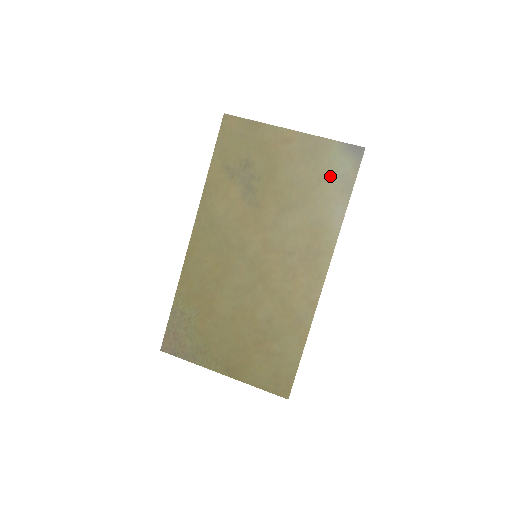
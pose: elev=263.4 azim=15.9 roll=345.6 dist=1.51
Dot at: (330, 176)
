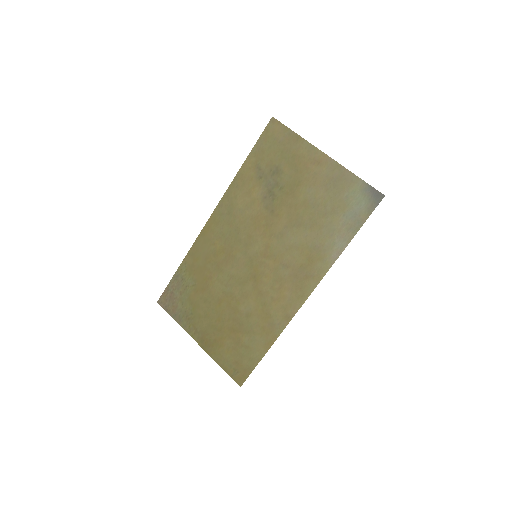
Dot at: (343, 210)
